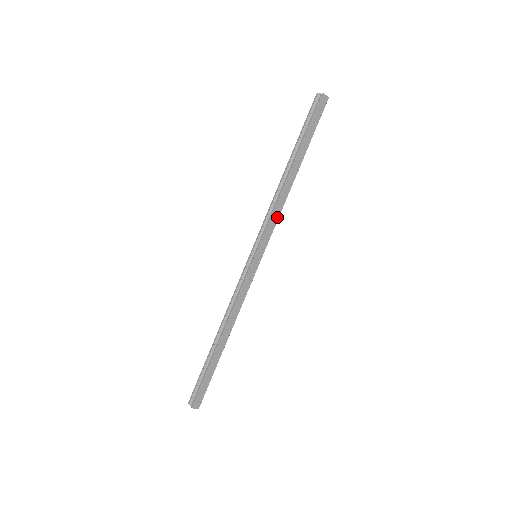
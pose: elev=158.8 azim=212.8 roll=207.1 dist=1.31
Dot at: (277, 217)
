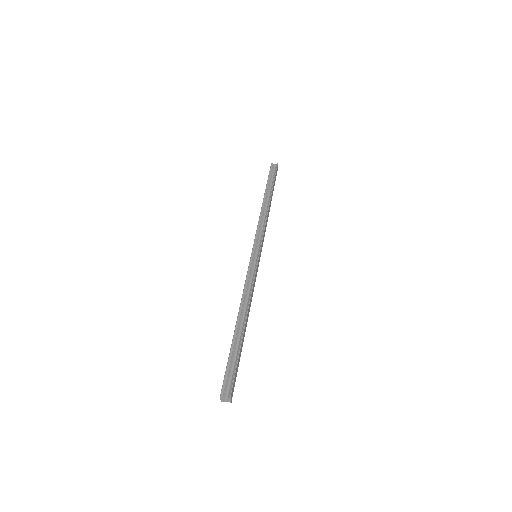
Dot at: (265, 231)
